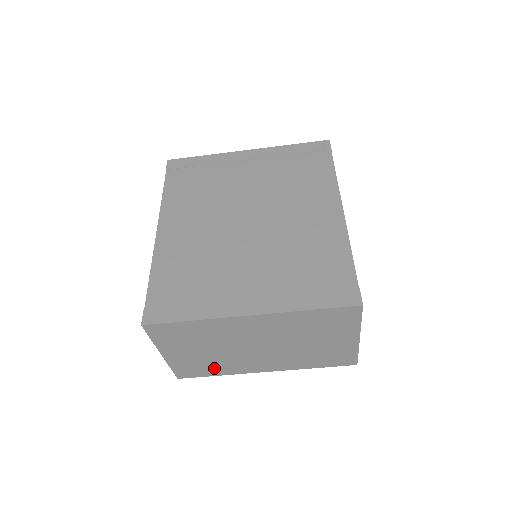
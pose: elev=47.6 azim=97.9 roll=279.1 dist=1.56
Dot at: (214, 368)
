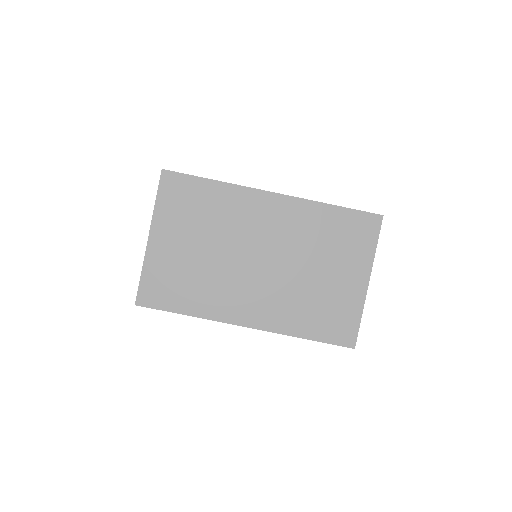
Dot at: (190, 293)
